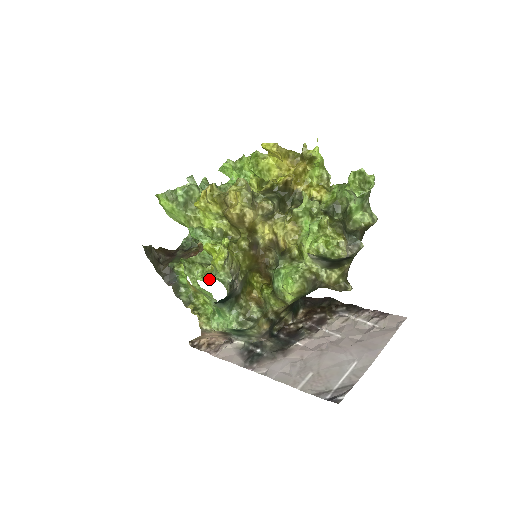
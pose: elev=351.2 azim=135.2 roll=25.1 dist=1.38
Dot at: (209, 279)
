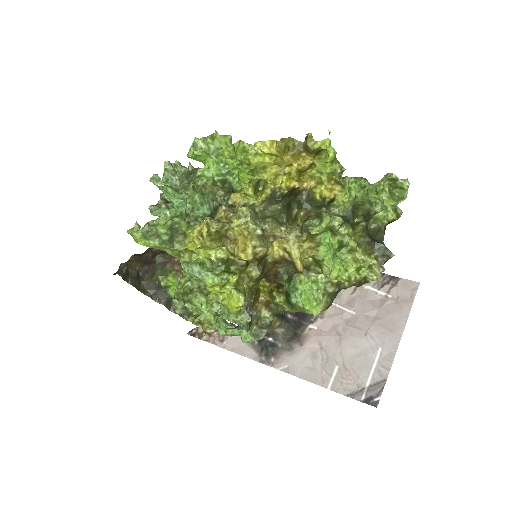
Dot at: (218, 312)
